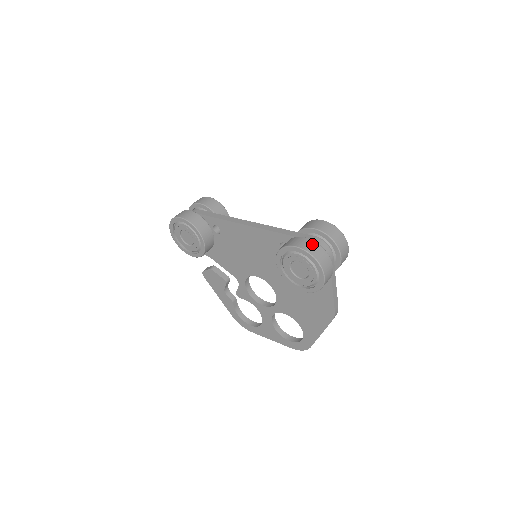
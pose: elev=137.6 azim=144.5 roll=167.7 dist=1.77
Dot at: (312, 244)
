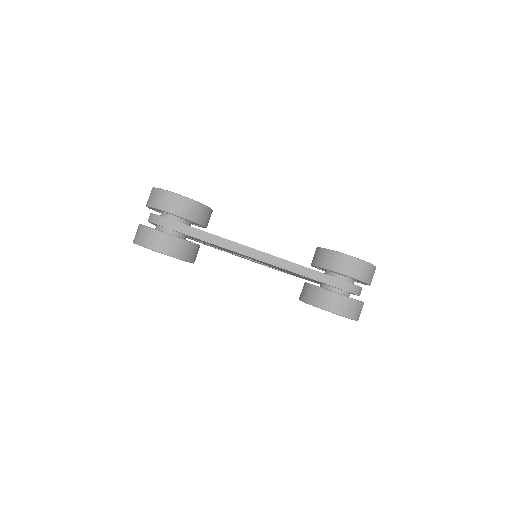
Dot at: (351, 305)
